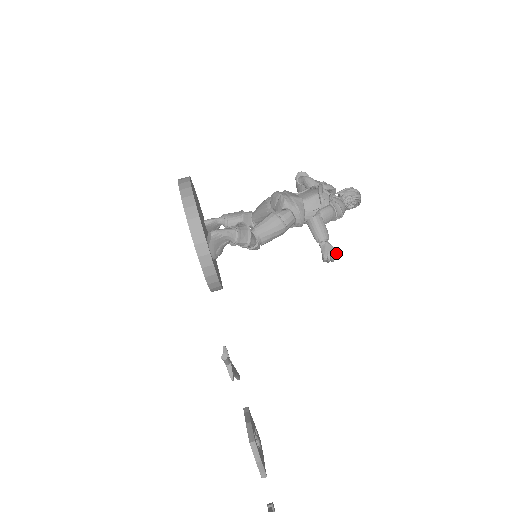
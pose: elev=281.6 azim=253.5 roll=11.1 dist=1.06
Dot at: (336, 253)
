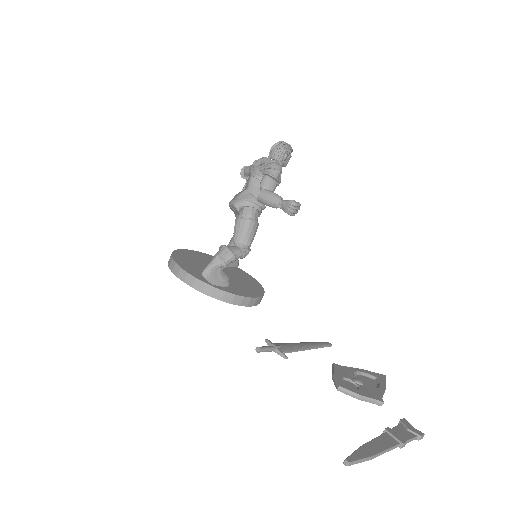
Dot at: (292, 203)
